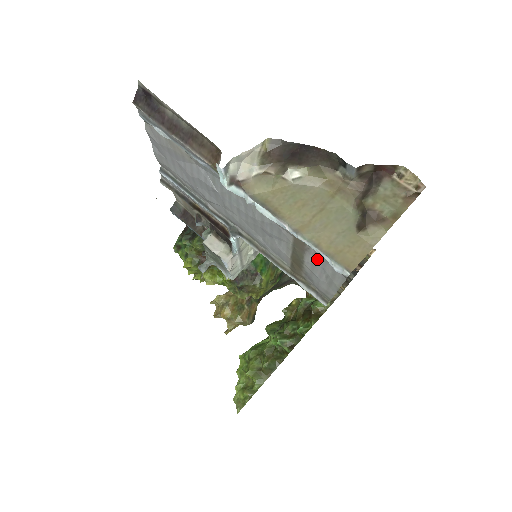
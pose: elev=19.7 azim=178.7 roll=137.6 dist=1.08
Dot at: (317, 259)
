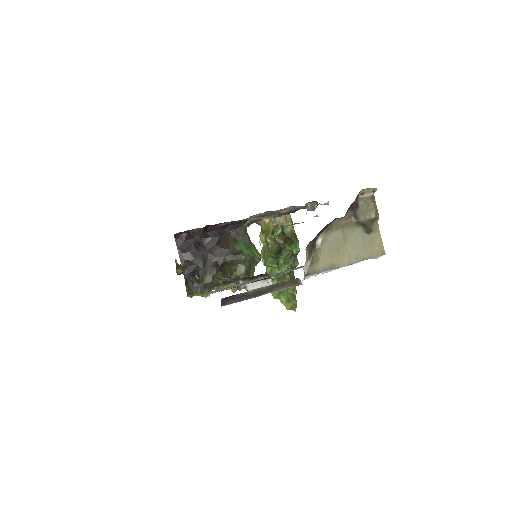
Dot at: occluded
